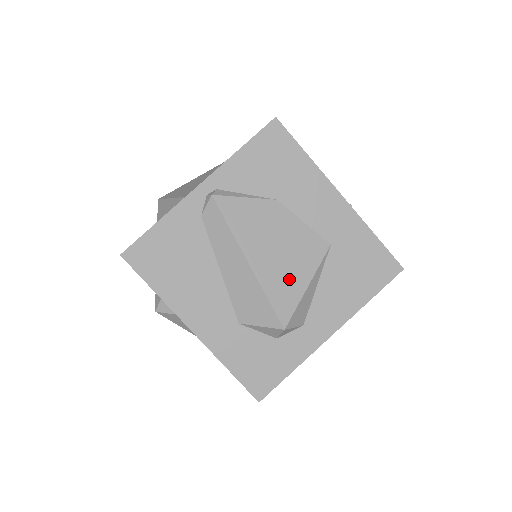
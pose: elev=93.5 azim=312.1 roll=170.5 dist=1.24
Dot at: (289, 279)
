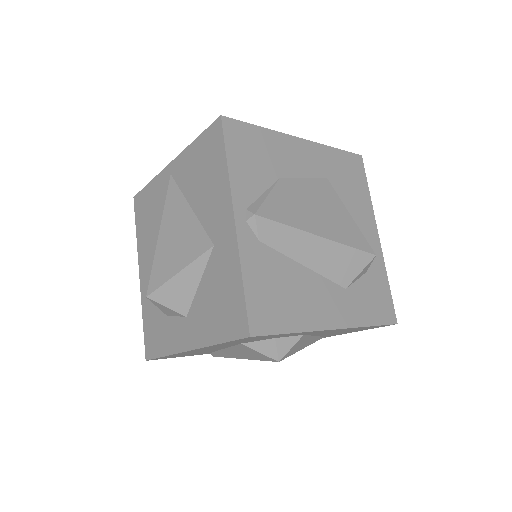
Dot at: (342, 222)
